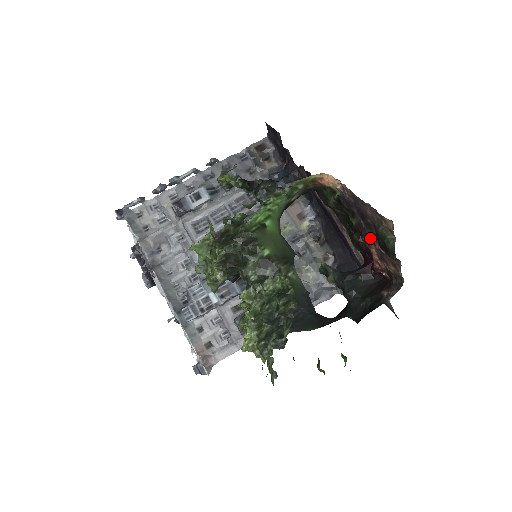
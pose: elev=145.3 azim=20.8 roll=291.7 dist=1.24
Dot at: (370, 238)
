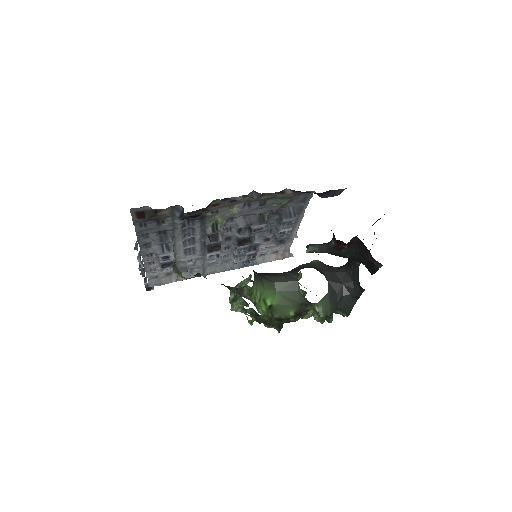
Dot at: occluded
